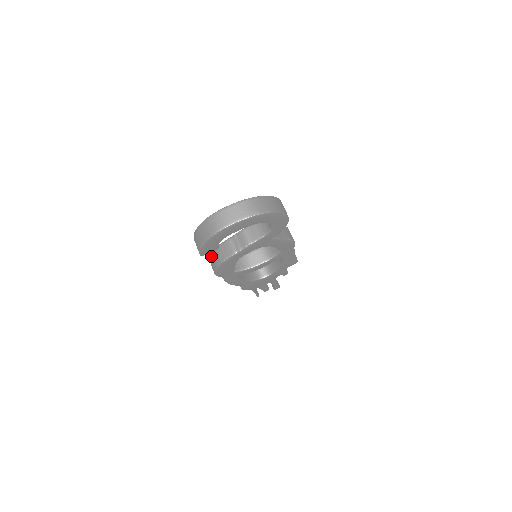
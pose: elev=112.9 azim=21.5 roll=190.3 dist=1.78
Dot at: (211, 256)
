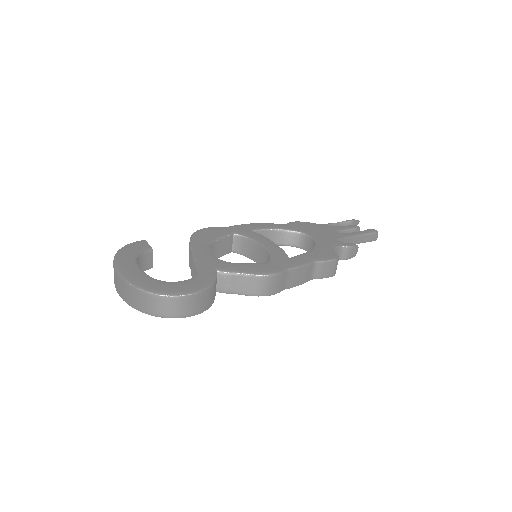
Dot at: occluded
